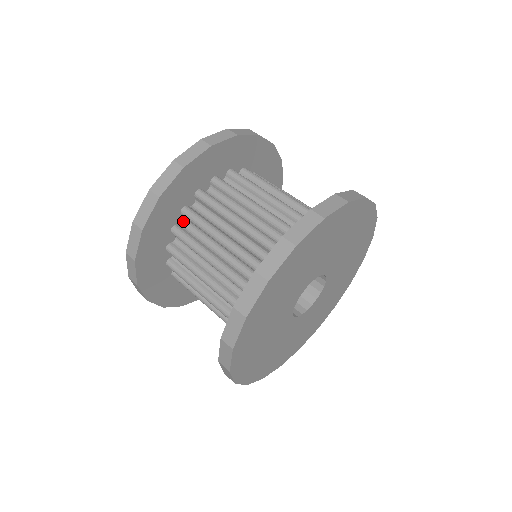
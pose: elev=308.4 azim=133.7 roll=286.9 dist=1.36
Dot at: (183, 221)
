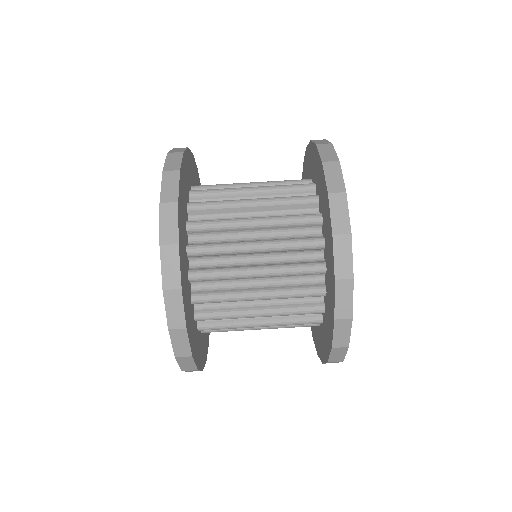
Dot at: (189, 241)
